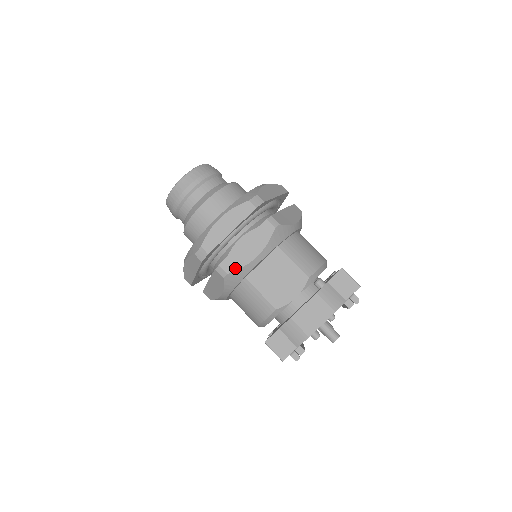
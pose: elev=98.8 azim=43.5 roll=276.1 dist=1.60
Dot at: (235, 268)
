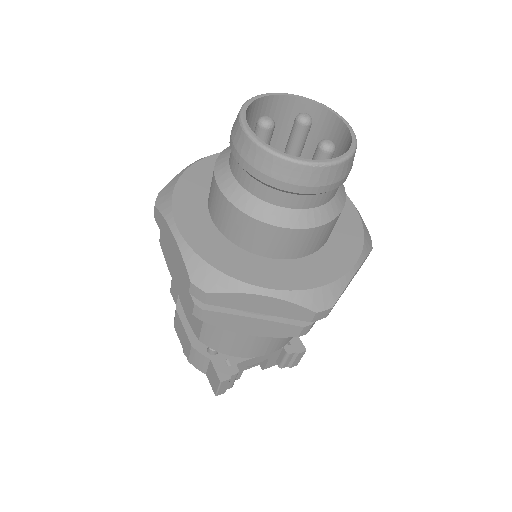
Dot at: (163, 252)
